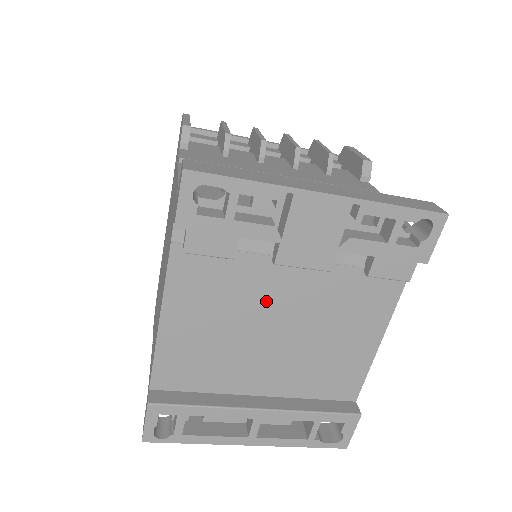
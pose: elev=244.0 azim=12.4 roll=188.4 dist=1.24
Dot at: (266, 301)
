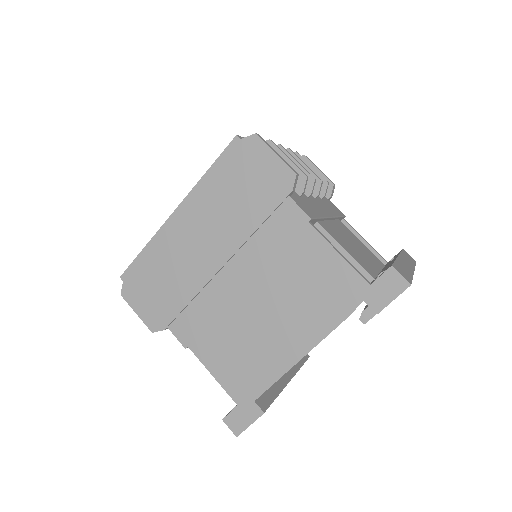
Dot at: occluded
